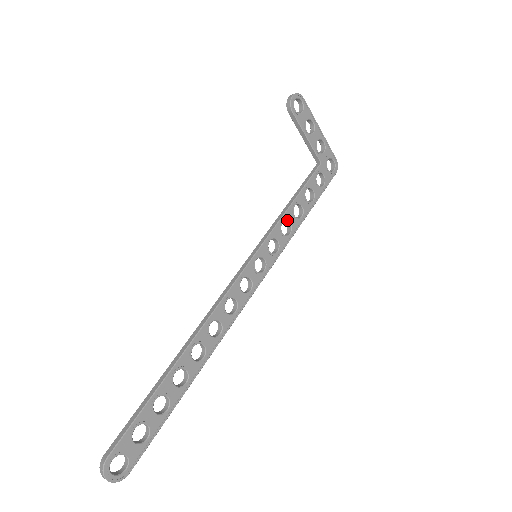
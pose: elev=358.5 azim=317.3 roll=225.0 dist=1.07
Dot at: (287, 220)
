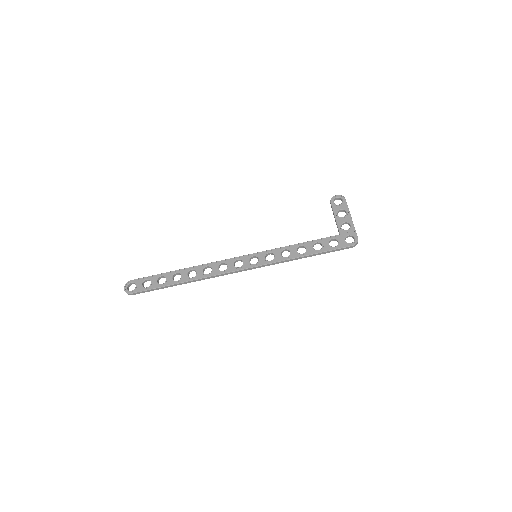
Dot at: (289, 250)
